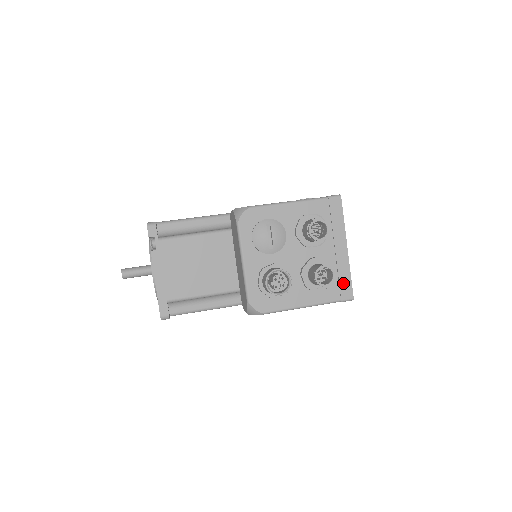
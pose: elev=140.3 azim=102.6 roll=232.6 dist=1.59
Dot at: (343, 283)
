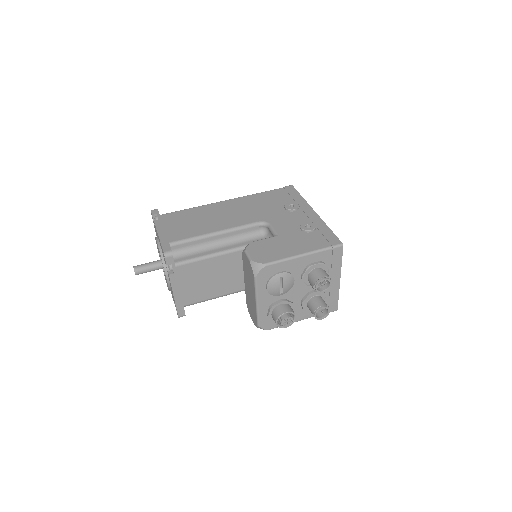
Dot at: (332, 302)
